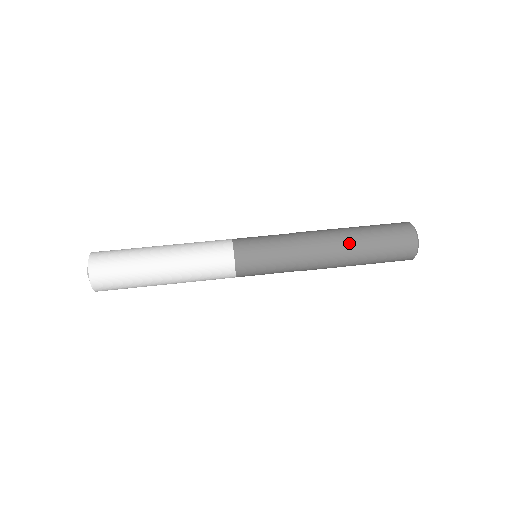
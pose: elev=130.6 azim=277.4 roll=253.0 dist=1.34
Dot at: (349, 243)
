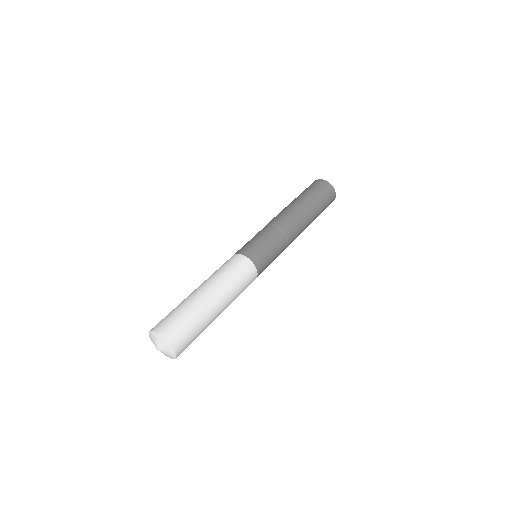
Dot at: (303, 209)
